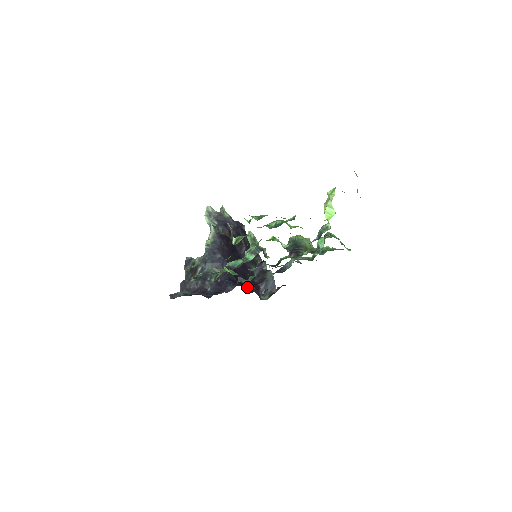
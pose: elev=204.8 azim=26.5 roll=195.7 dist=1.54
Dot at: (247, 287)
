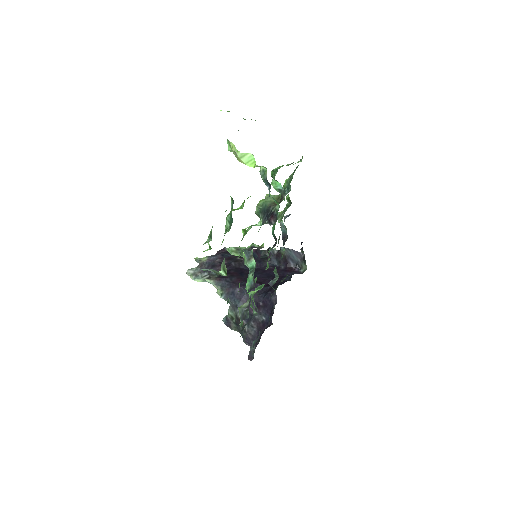
Dot at: occluded
